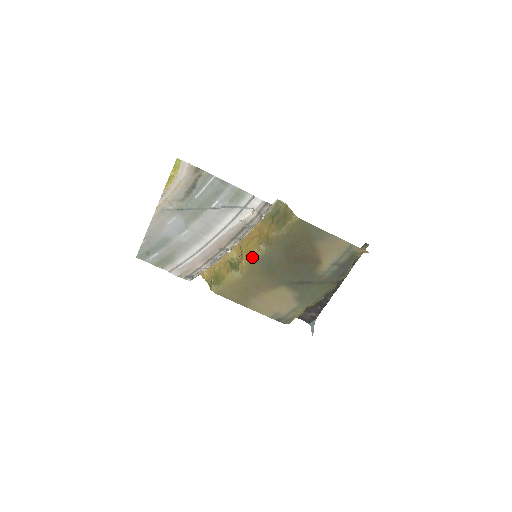
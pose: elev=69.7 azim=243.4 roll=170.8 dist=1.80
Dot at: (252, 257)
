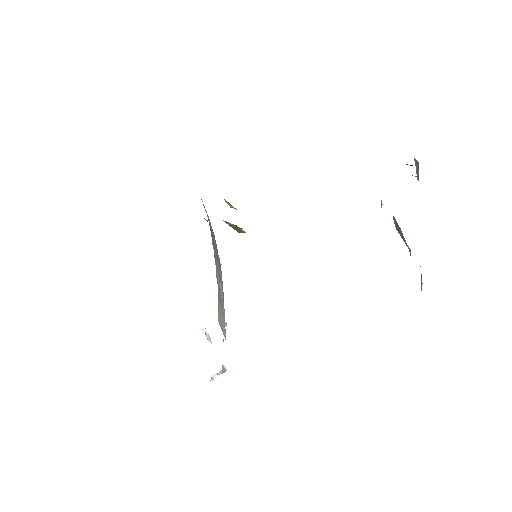
Dot at: occluded
